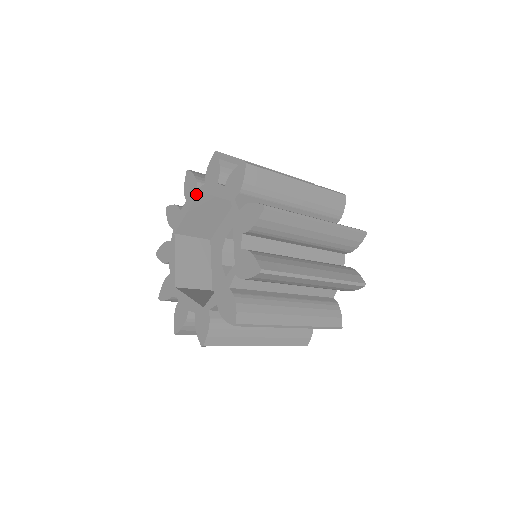
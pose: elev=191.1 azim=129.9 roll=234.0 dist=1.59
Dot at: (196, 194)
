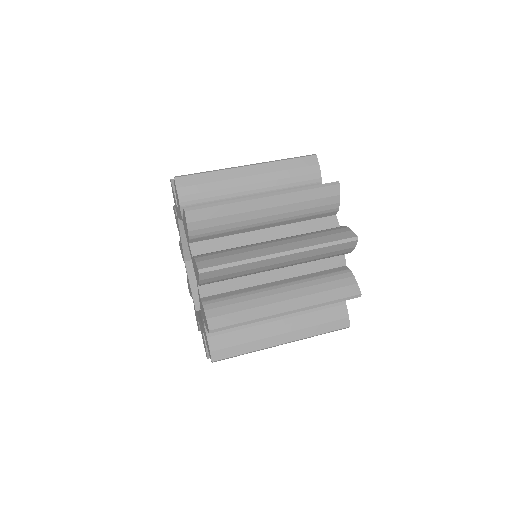
Dot at: (181, 218)
